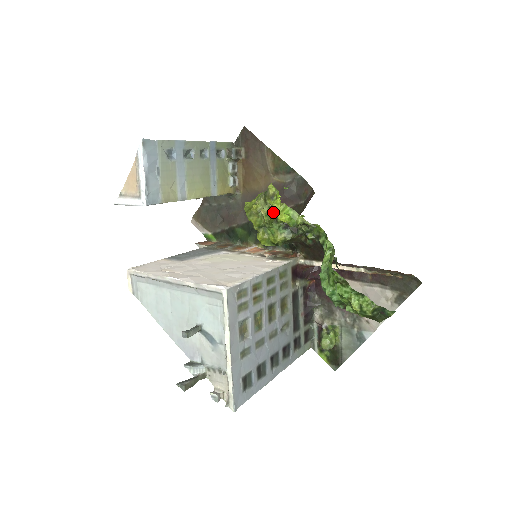
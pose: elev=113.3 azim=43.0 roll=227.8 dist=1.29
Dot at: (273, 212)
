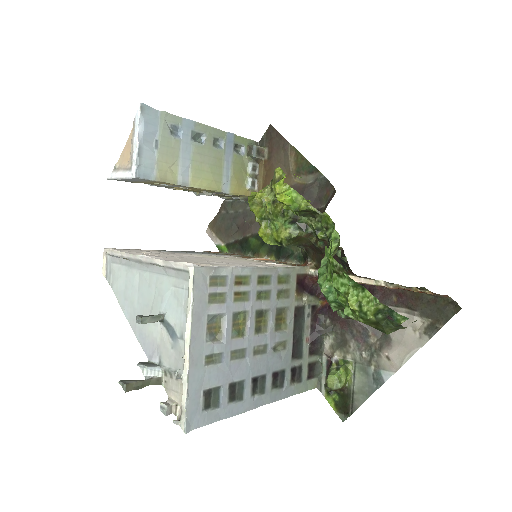
Dot at: occluded
